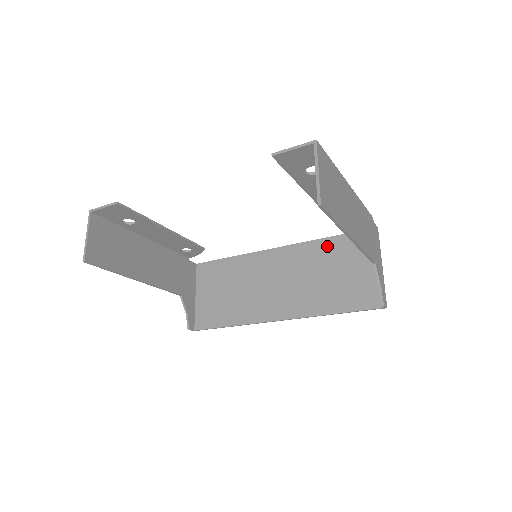
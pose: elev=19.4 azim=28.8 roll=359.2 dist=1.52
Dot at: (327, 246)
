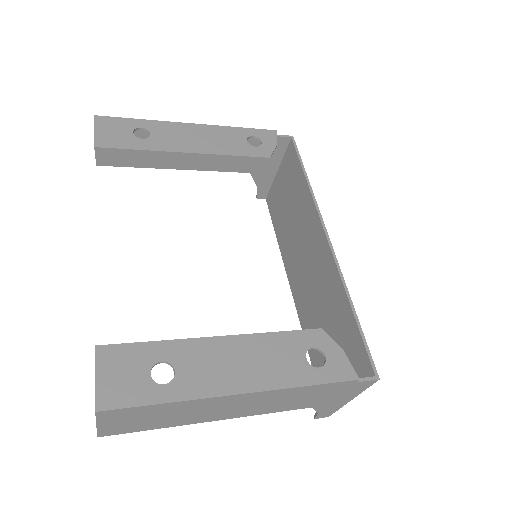
Dot at: (343, 310)
